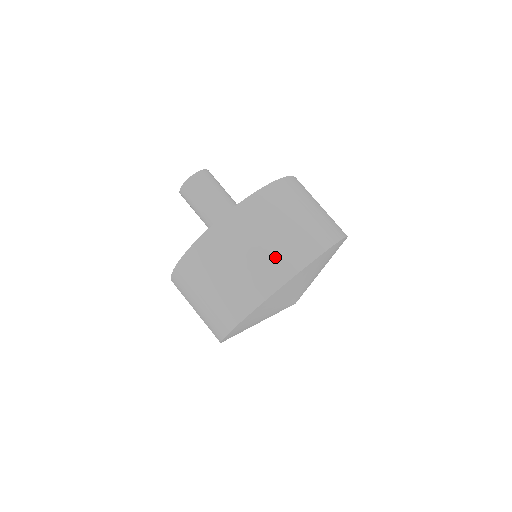
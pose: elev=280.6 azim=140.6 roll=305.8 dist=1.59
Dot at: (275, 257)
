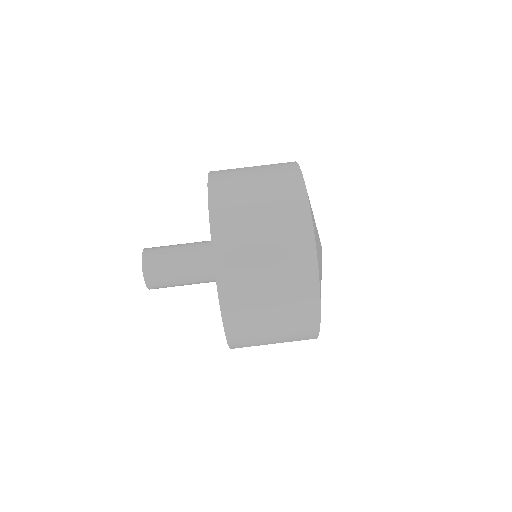
Dot at: (282, 220)
